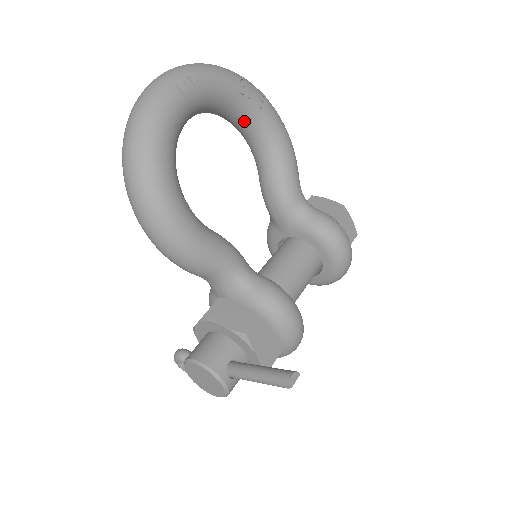
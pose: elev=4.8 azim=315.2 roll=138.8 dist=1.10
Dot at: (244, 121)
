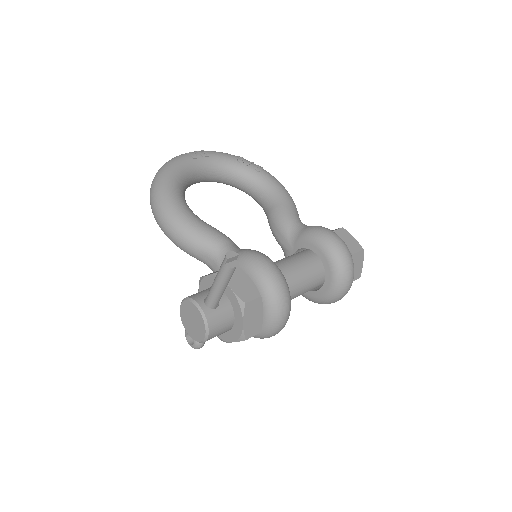
Dot at: (247, 182)
